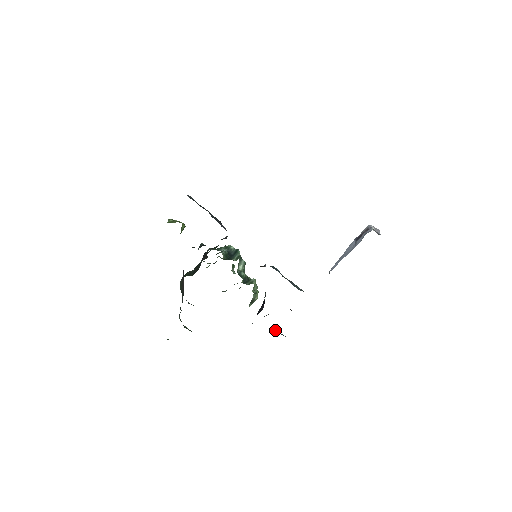
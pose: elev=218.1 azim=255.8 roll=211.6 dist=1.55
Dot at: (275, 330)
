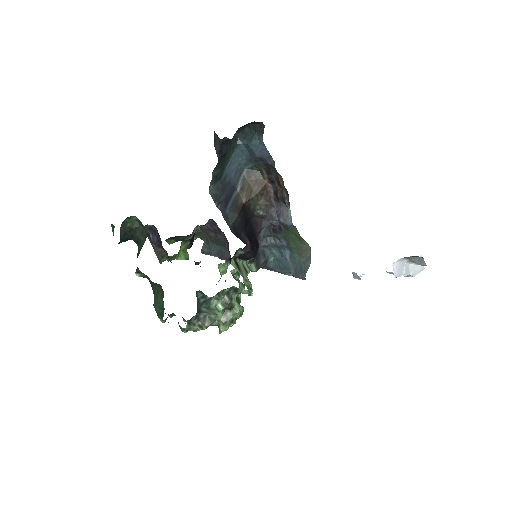
Dot at: (245, 144)
